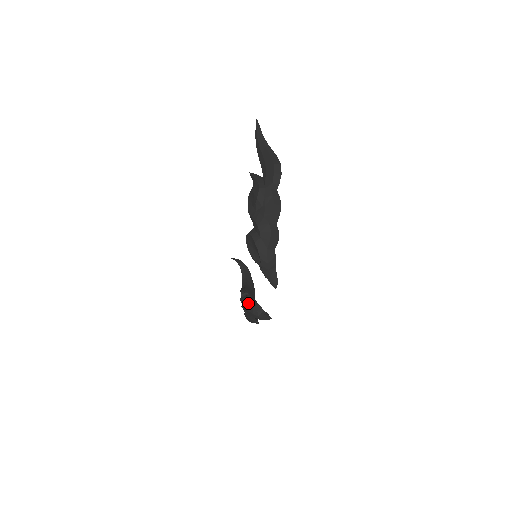
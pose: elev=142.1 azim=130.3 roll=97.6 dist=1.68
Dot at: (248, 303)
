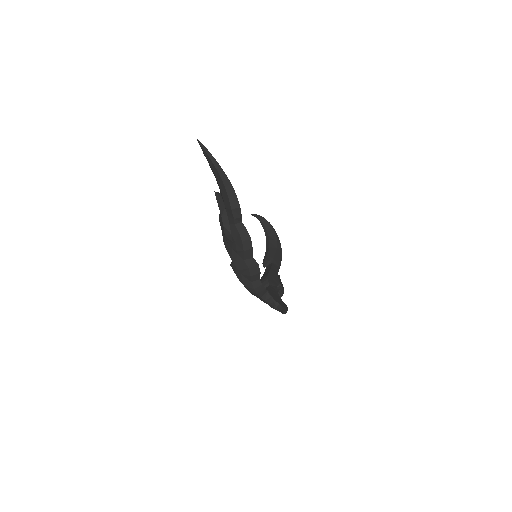
Dot at: occluded
